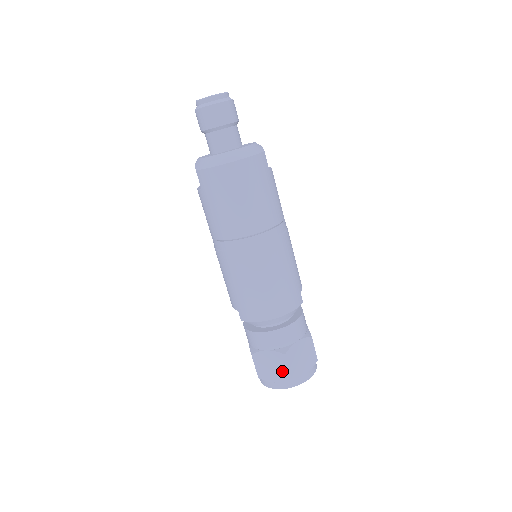
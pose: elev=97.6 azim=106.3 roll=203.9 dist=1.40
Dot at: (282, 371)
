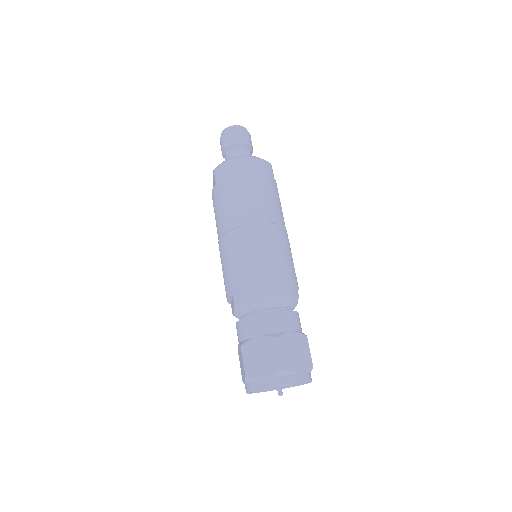
Dot at: (273, 360)
